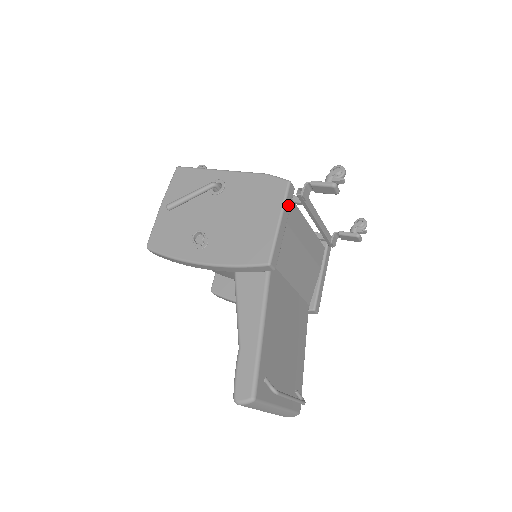
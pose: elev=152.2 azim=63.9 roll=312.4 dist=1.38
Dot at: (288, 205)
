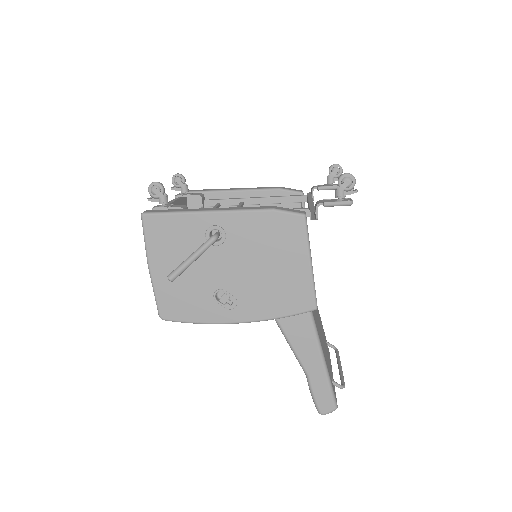
Dot at: occluded
